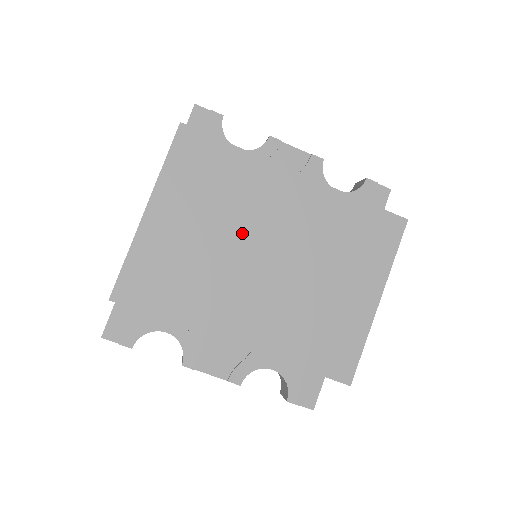
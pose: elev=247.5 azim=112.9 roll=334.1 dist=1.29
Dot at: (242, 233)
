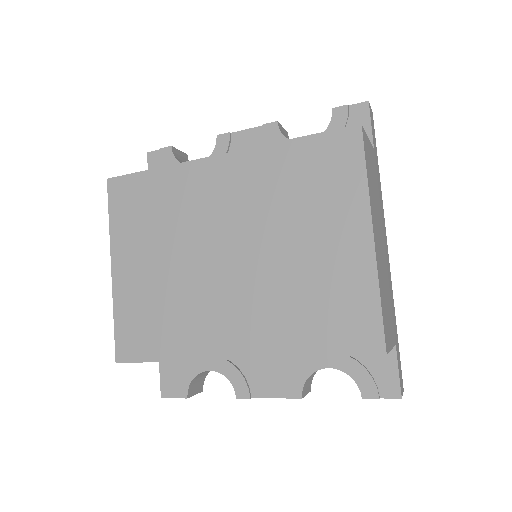
Dot at: (194, 244)
